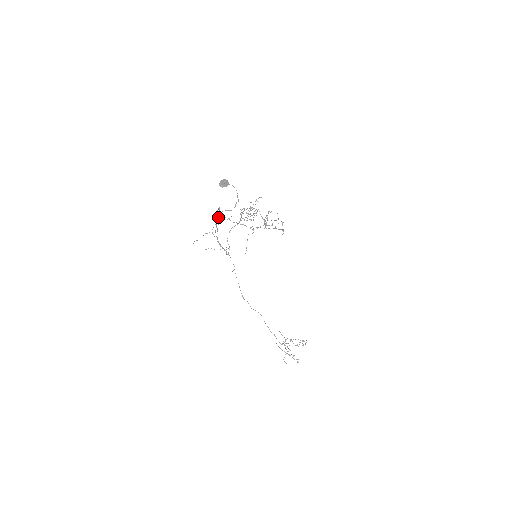
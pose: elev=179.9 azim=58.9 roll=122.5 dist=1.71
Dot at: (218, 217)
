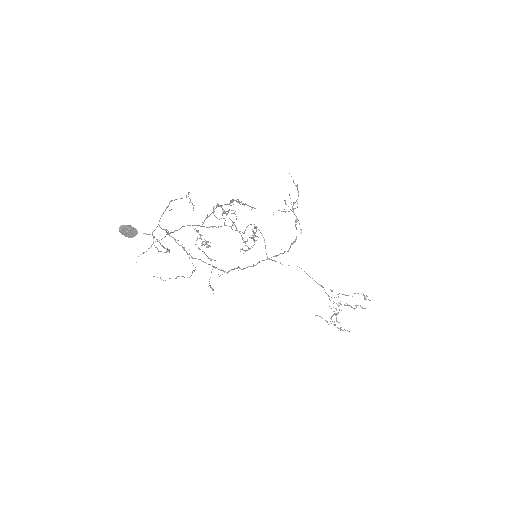
Dot at: occluded
